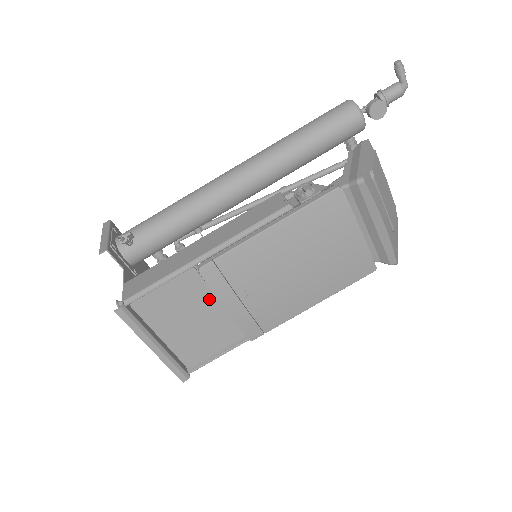
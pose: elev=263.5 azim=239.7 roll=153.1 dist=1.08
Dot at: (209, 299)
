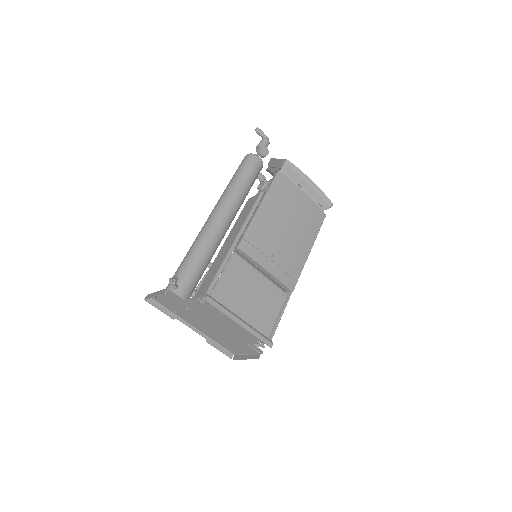
Dot at: (252, 273)
